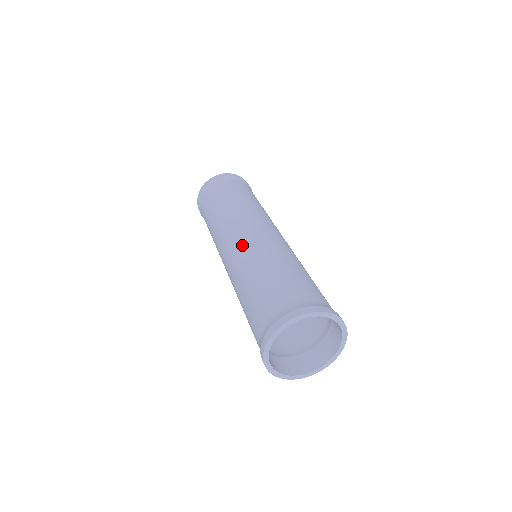
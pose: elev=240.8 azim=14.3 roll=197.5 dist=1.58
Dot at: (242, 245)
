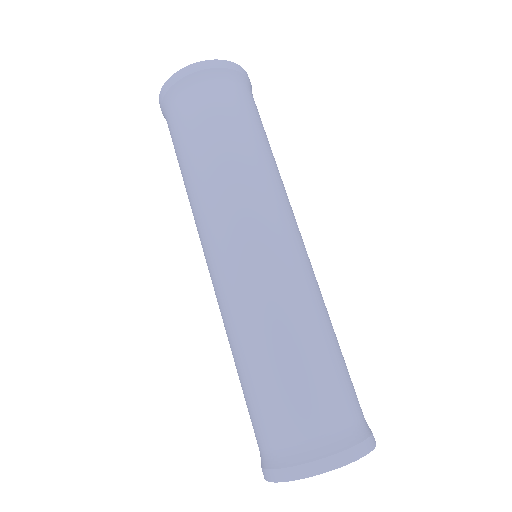
Dot at: (263, 270)
